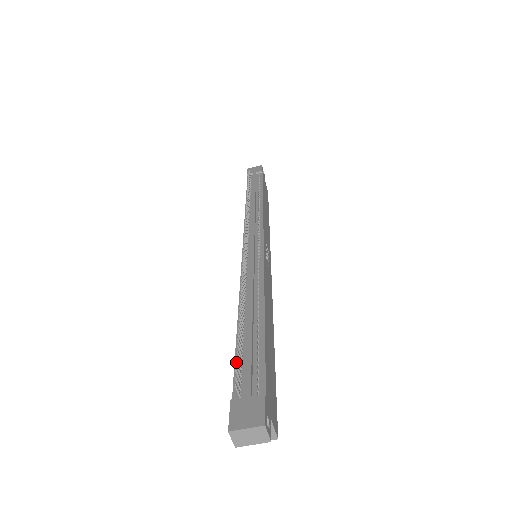
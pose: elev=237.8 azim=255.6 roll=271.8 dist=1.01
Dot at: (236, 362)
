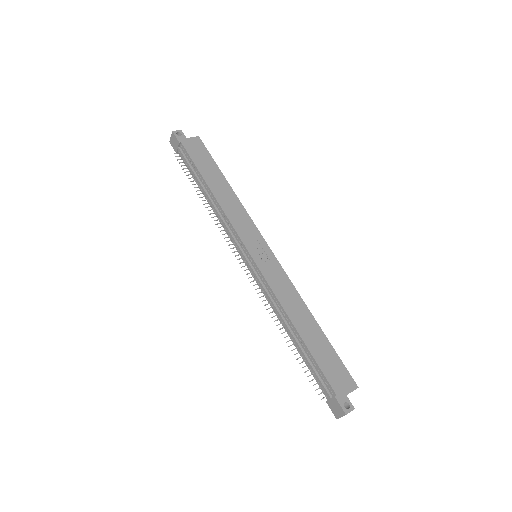
Dot at: (312, 374)
